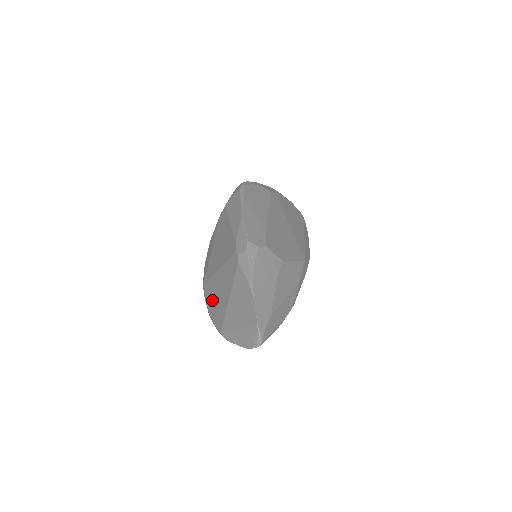
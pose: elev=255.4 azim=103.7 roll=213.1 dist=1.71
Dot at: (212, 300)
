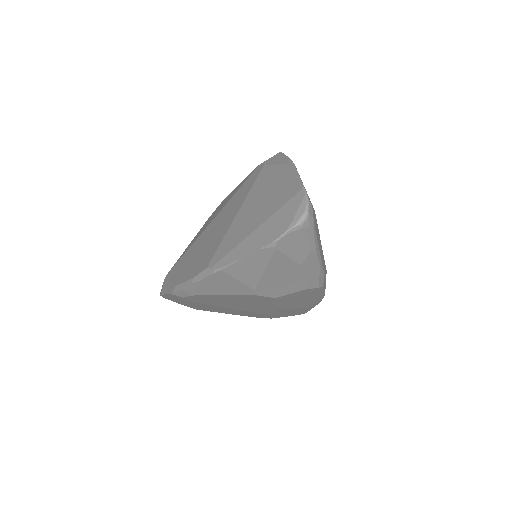
Dot at: (188, 262)
